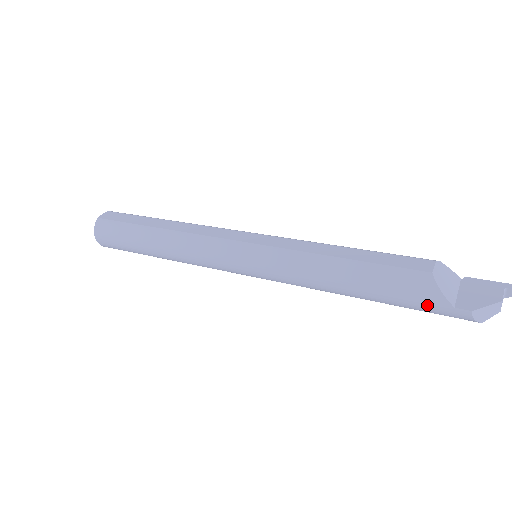
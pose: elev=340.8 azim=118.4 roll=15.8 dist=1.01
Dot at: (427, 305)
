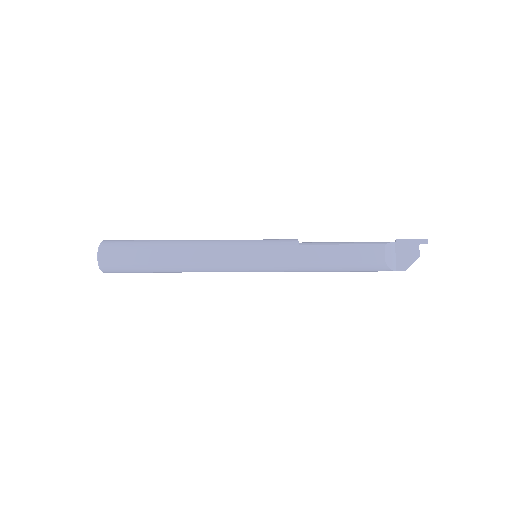
Dot at: occluded
